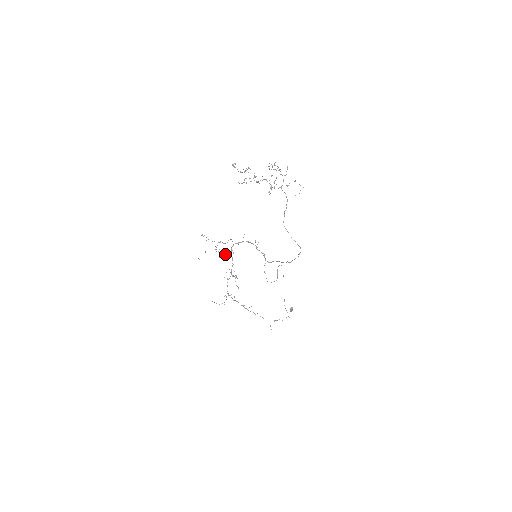
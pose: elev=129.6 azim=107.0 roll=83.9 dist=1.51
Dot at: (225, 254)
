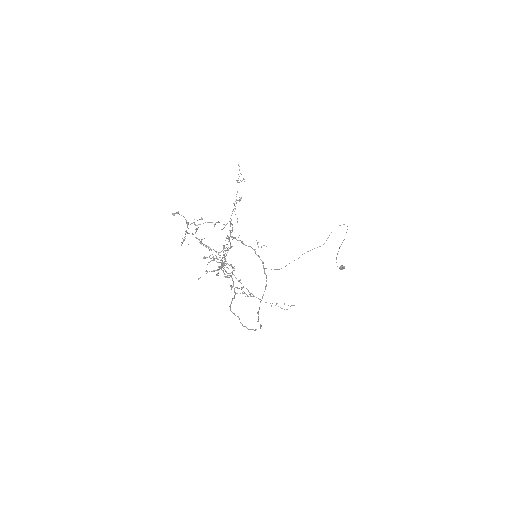
Dot at: (232, 225)
